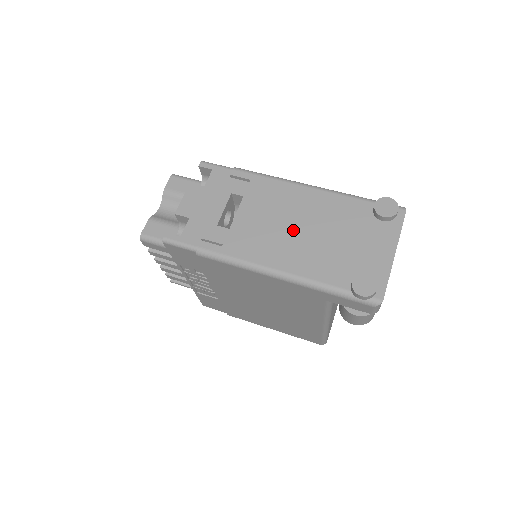
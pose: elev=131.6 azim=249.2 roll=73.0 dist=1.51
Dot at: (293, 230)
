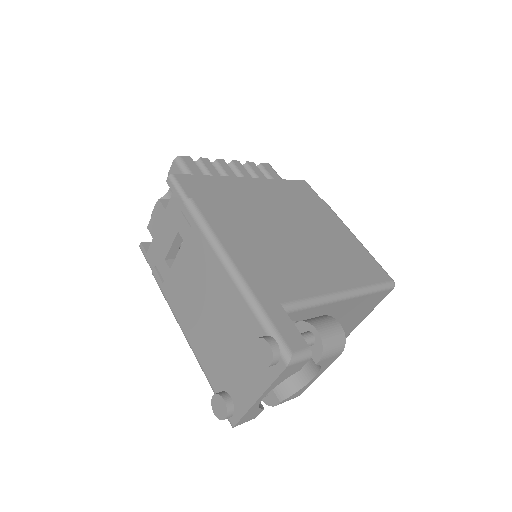
Dot at: (202, 307)
